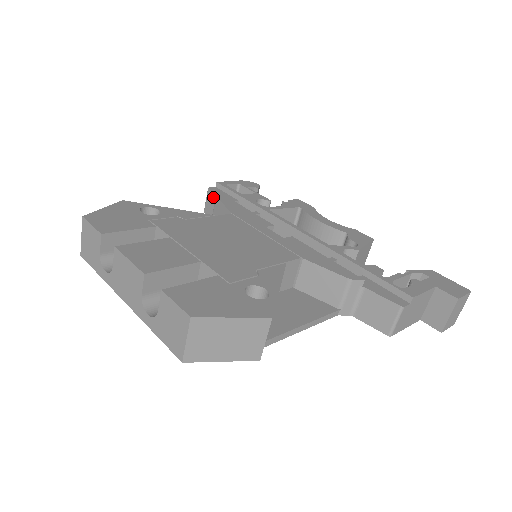
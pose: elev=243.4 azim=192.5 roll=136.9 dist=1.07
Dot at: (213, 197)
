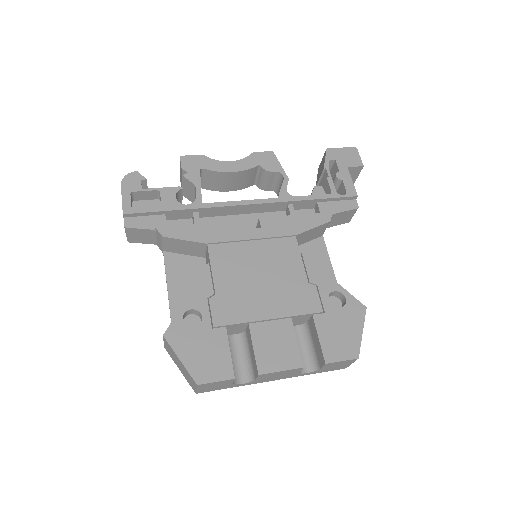
Dot at: (142, 232)
